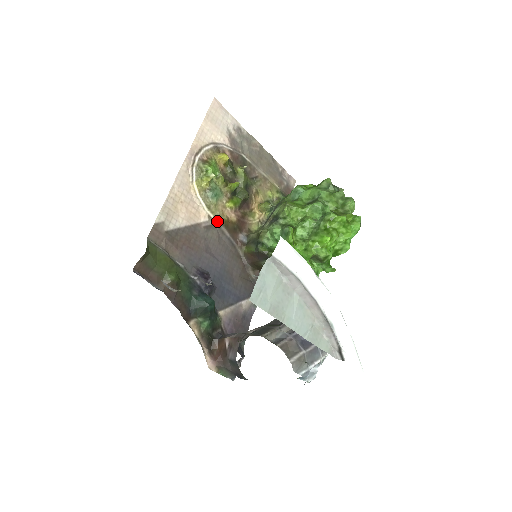
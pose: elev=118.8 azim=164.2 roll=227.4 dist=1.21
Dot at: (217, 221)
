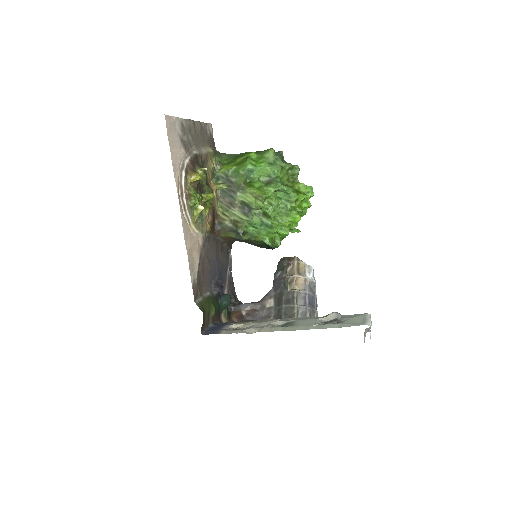
Dot at: (206, 234)
